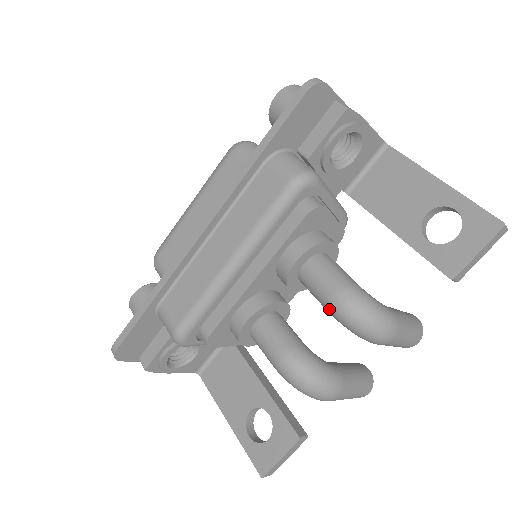
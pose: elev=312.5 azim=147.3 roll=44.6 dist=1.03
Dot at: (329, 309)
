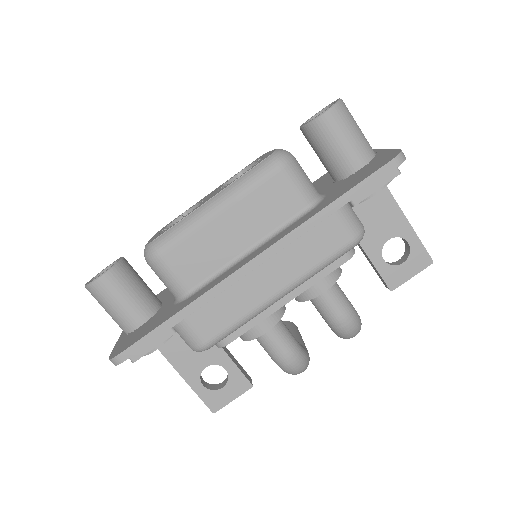
Dot at: (333, 325)
